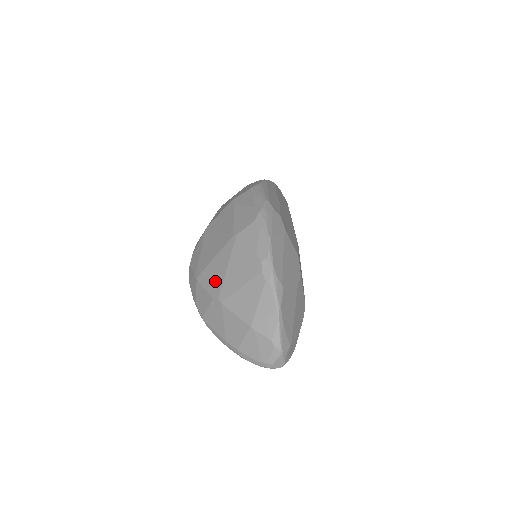
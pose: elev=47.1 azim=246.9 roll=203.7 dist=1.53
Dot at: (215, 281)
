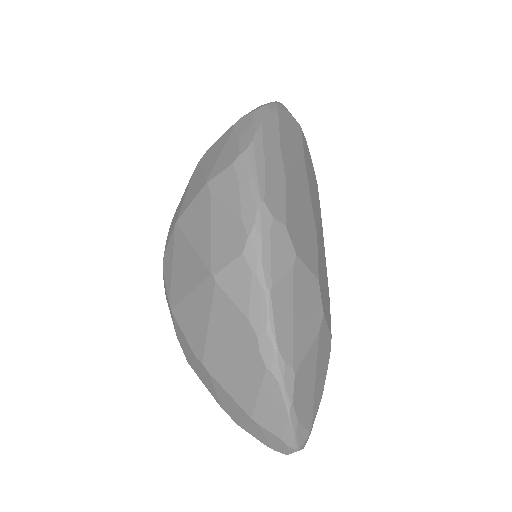
Dot at: (195, 333)
